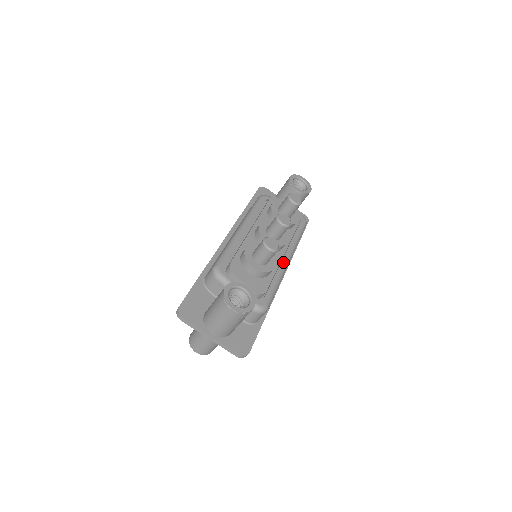
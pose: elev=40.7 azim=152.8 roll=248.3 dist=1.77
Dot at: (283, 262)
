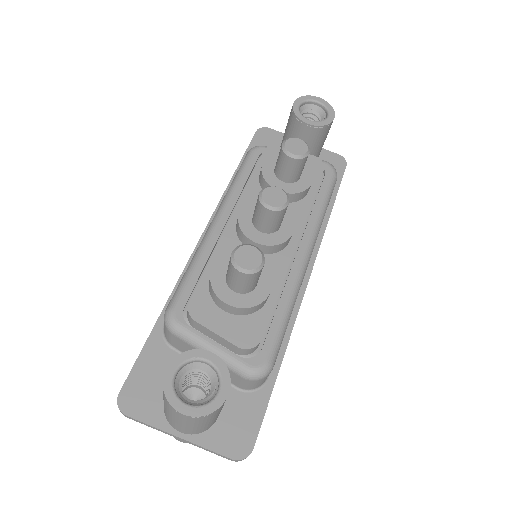
Dot at: (296, 264)
